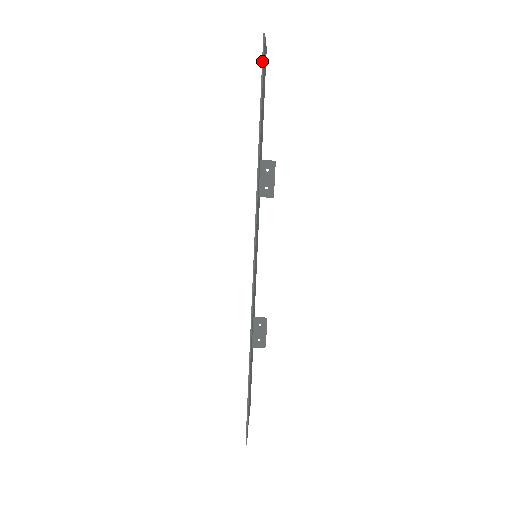
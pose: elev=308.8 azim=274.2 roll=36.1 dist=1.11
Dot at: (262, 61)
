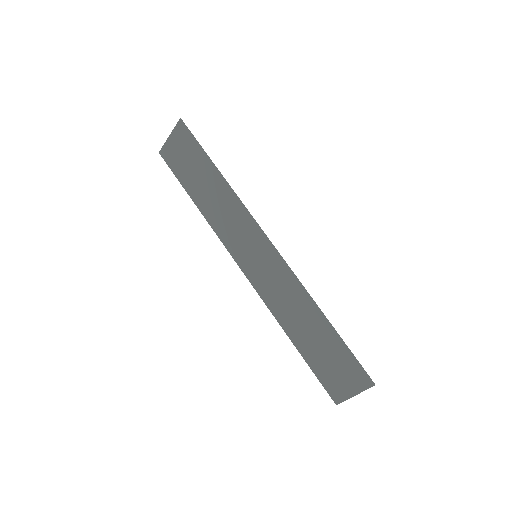
Dot at: (189, 131)
